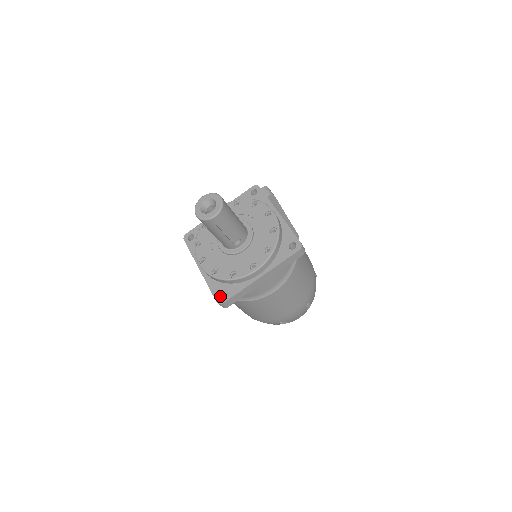
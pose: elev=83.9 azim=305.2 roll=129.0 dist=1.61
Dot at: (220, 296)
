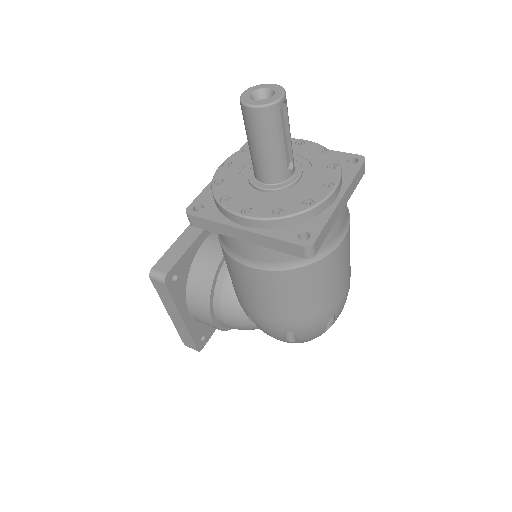
Dot at: (298, 243)
